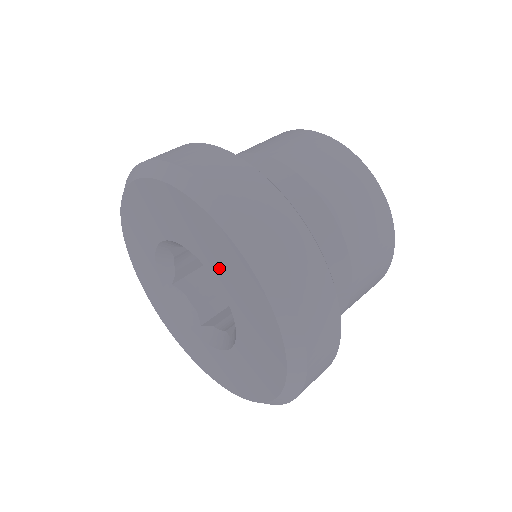
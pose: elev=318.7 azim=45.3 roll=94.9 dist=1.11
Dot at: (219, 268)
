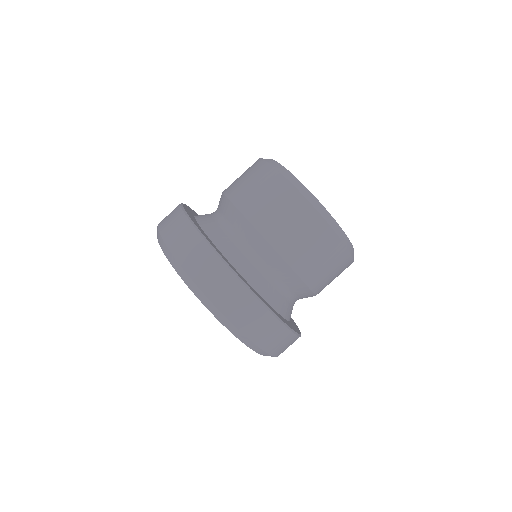
Dot at: occluded
